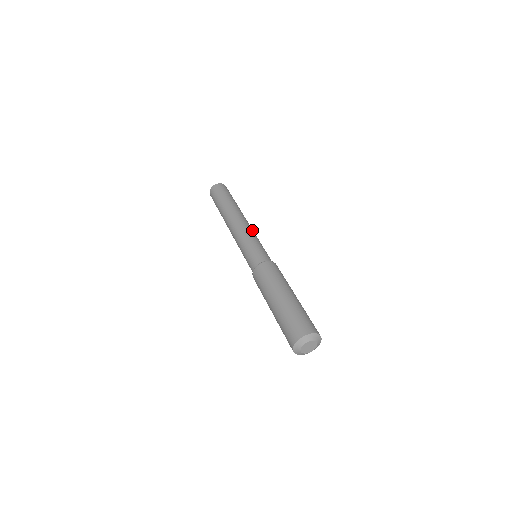
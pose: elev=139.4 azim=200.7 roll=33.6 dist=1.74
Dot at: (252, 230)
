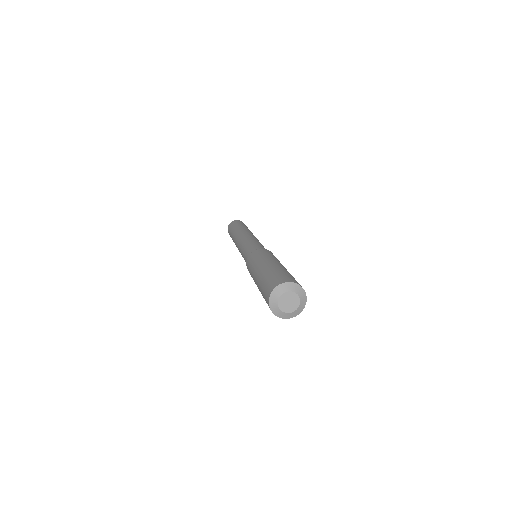
Dot at: (249, 237)
